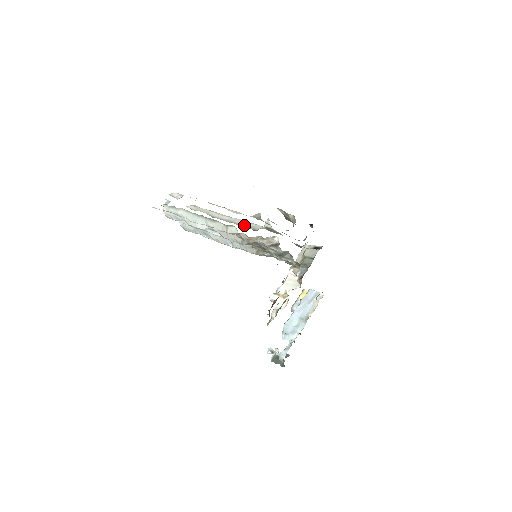
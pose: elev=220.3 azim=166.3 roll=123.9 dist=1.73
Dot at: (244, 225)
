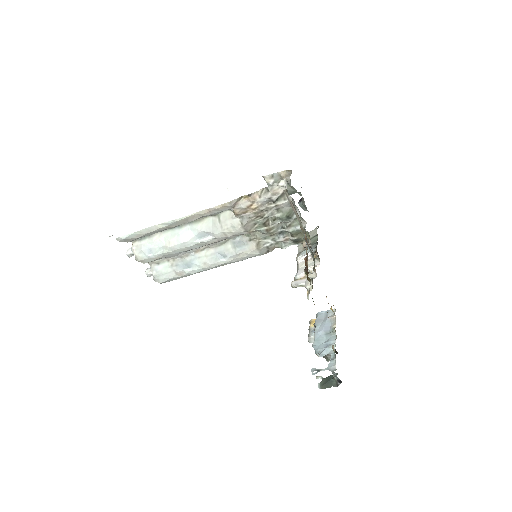
Dot at: occluded
